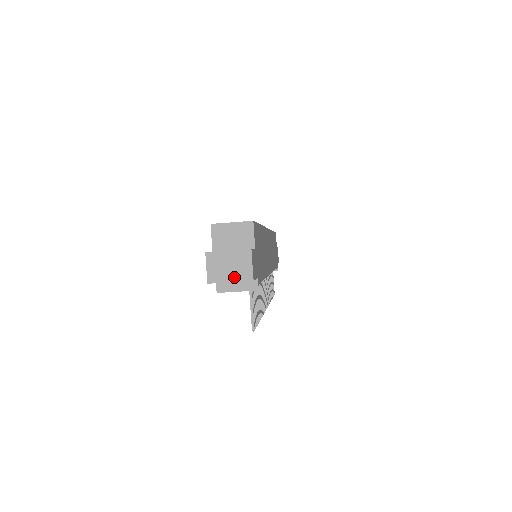
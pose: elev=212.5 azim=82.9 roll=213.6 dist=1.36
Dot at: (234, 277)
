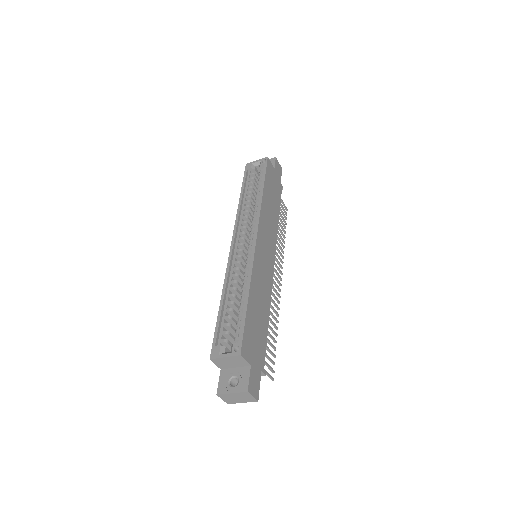
Dot at: (244, 401)
